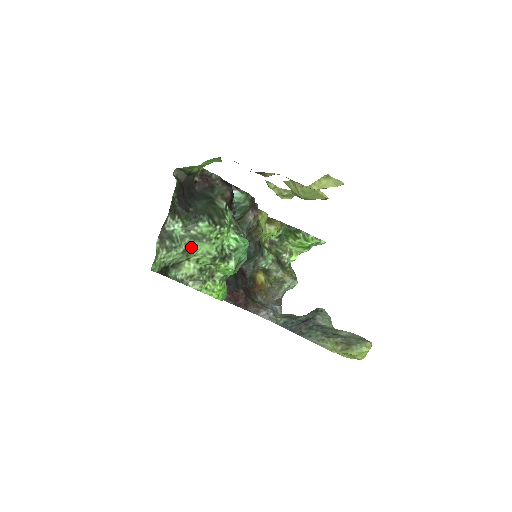
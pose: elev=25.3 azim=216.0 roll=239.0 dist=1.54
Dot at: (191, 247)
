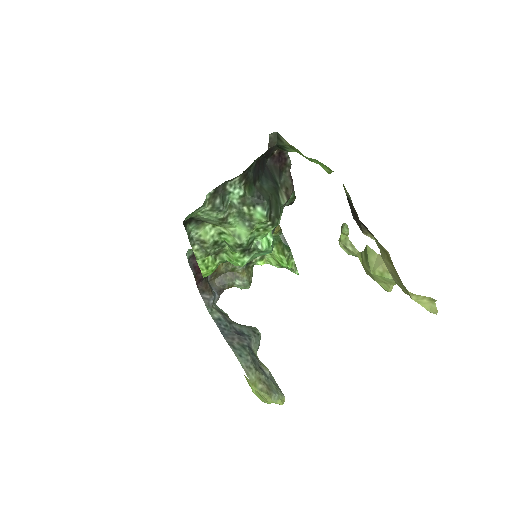
Dot at: (230, 219)
